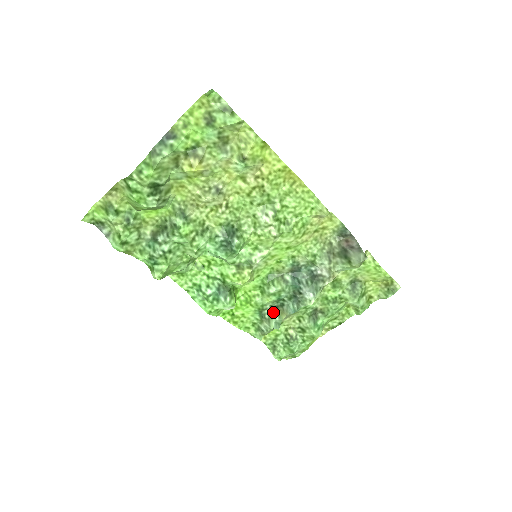
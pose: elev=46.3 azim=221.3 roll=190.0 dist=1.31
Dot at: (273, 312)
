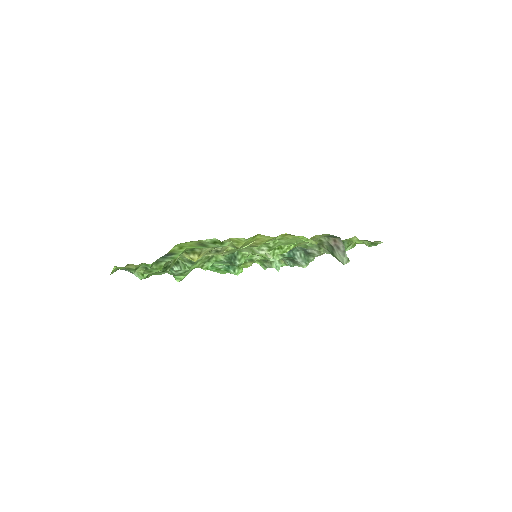
Dot at: occluded
